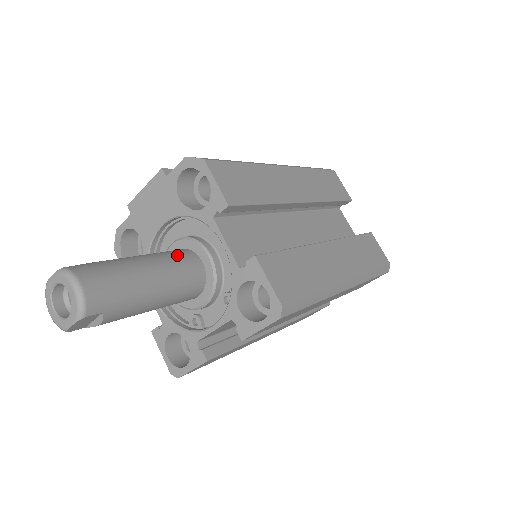
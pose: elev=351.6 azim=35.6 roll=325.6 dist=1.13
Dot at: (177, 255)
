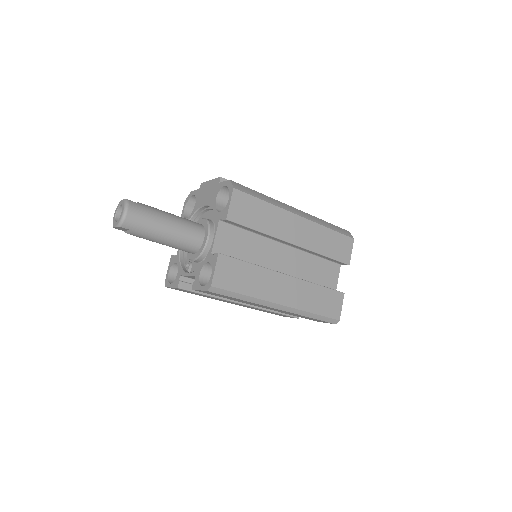
Dot at: (192, 226)
